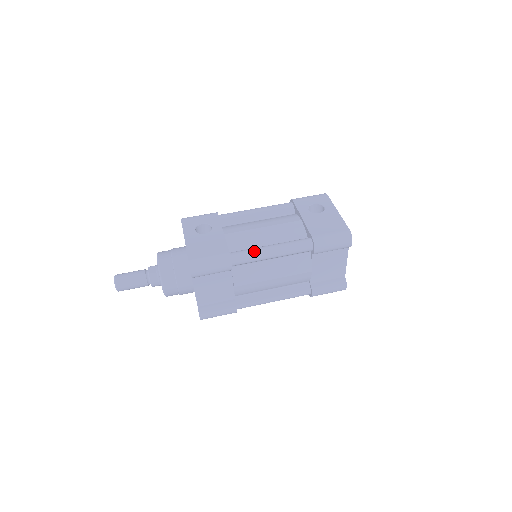
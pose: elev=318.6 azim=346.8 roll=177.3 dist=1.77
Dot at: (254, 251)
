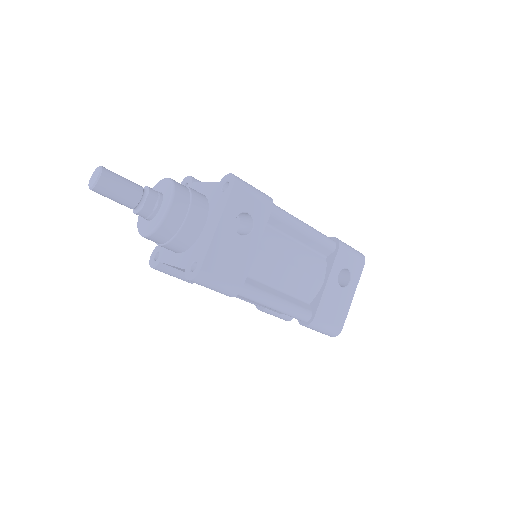
Dot at: (262, 298)
